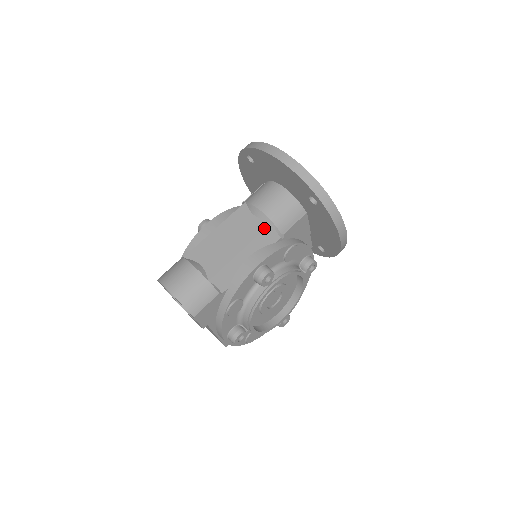
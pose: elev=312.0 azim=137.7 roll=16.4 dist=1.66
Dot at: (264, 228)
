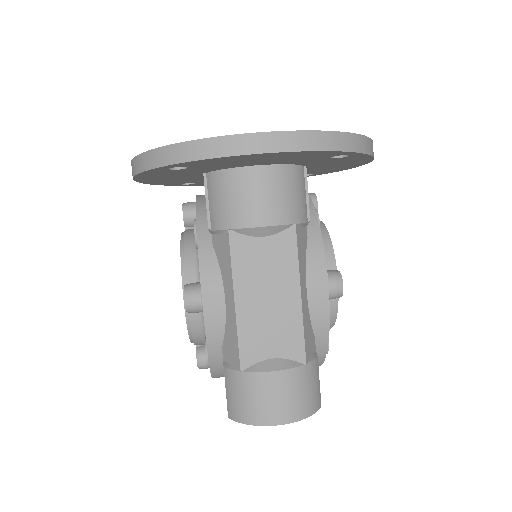
Dot at: (295, 242)
